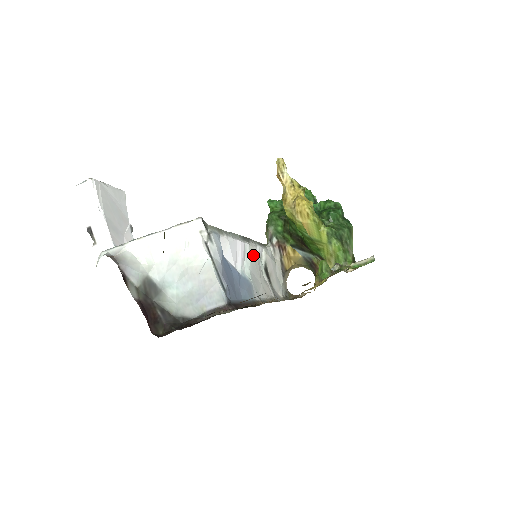
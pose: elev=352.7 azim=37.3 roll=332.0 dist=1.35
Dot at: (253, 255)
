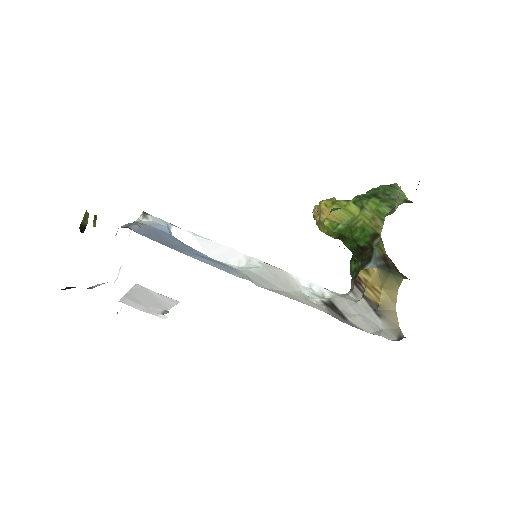
Dot at: (270, 269)
